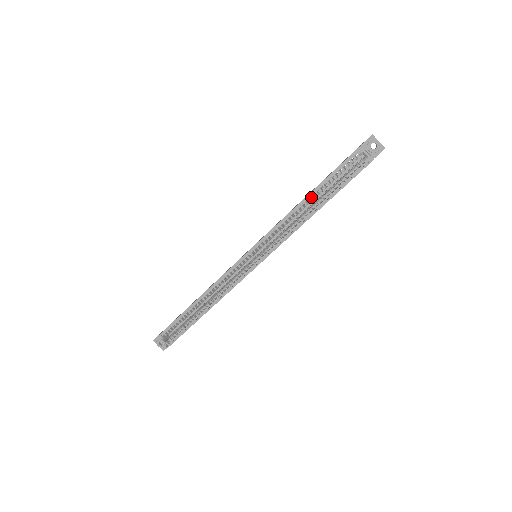
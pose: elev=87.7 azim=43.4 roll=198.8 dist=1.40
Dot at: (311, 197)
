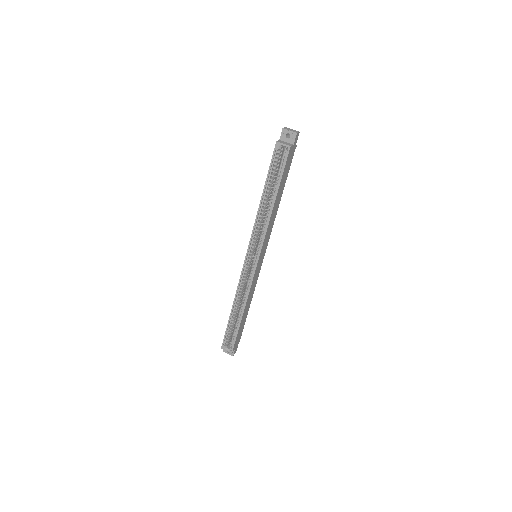
Dot at: occluded
